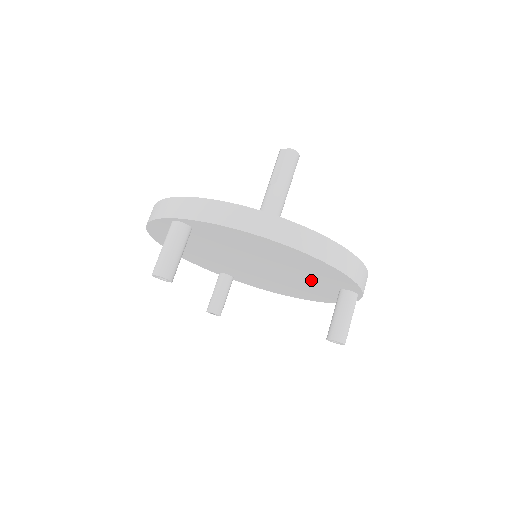
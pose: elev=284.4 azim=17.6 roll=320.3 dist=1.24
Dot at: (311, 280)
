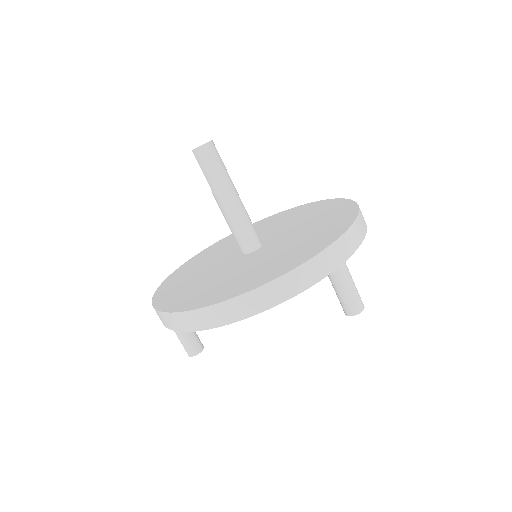
Dot at: occluded
